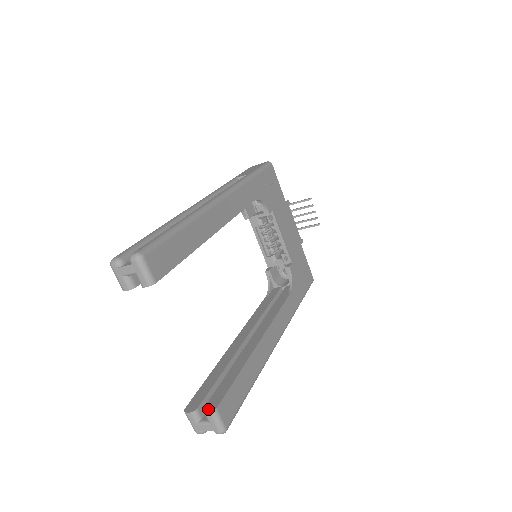
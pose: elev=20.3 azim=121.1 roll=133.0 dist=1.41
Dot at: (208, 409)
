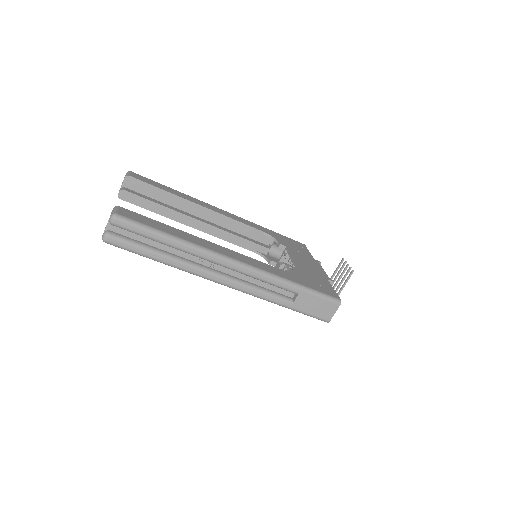
Dot at: occluded
